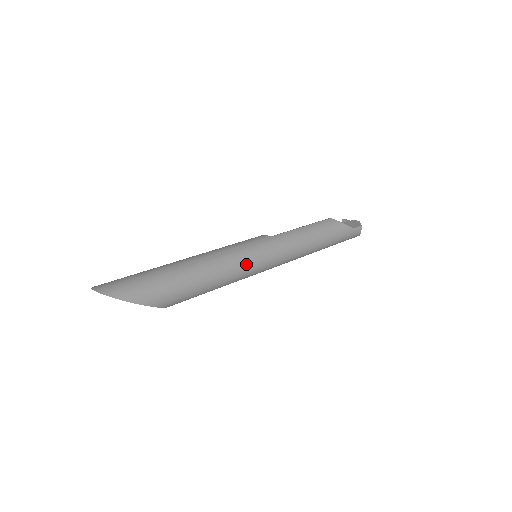
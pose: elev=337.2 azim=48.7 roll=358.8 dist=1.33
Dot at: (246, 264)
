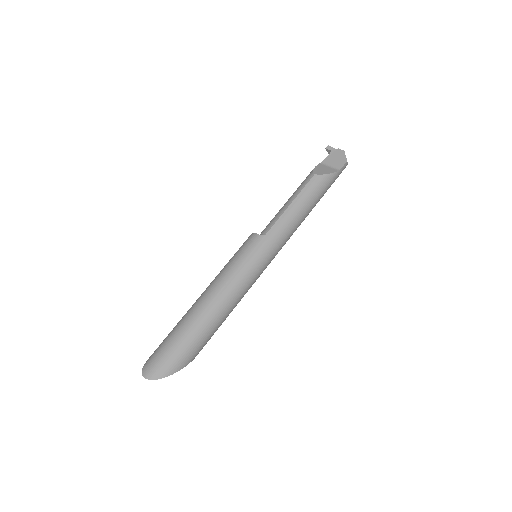
Dot at: (251, 280)
